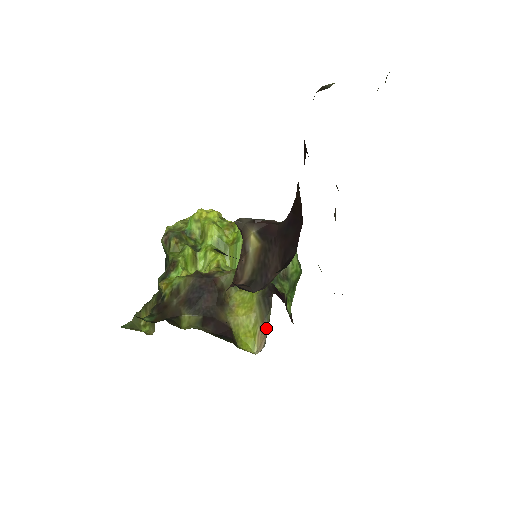
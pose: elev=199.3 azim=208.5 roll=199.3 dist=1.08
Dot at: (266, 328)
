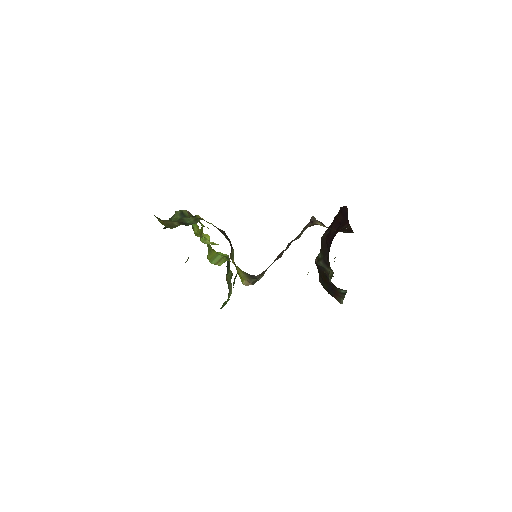
Dot at: (251, 282)
